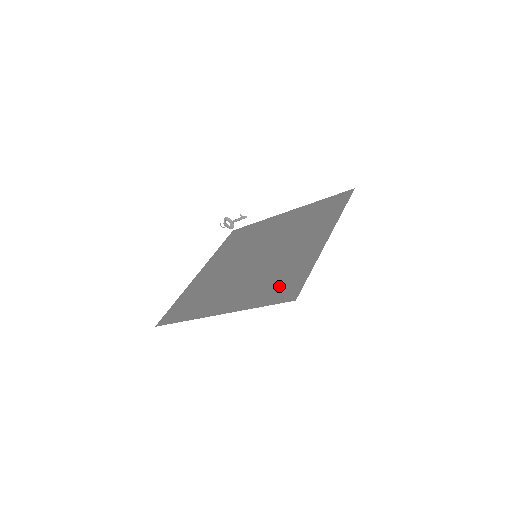
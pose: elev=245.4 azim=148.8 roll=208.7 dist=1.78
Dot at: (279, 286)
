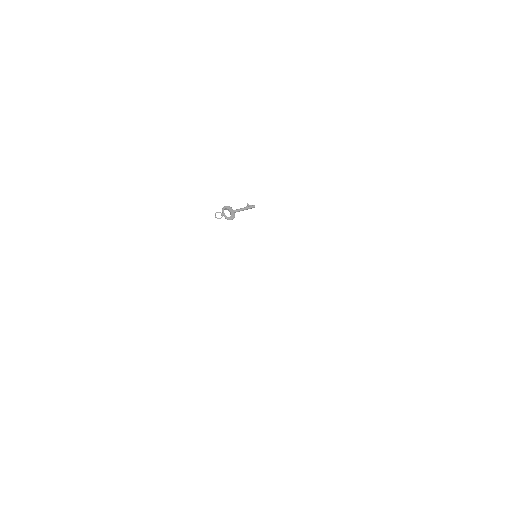
Dot at: occluded
